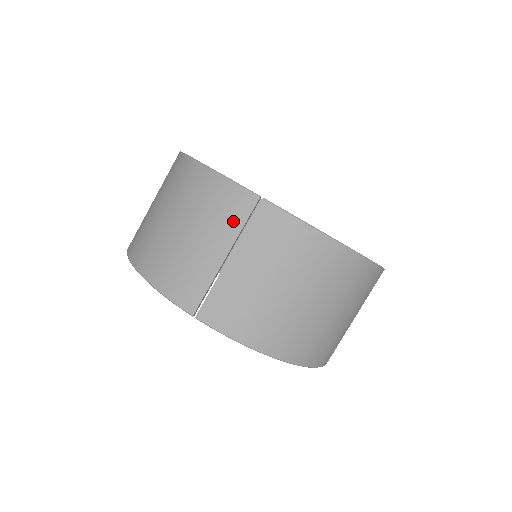
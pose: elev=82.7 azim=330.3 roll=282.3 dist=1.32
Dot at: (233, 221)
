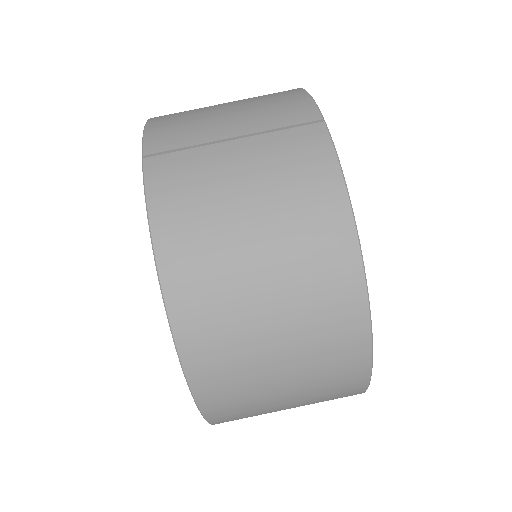
Dot at: (276, 119)
